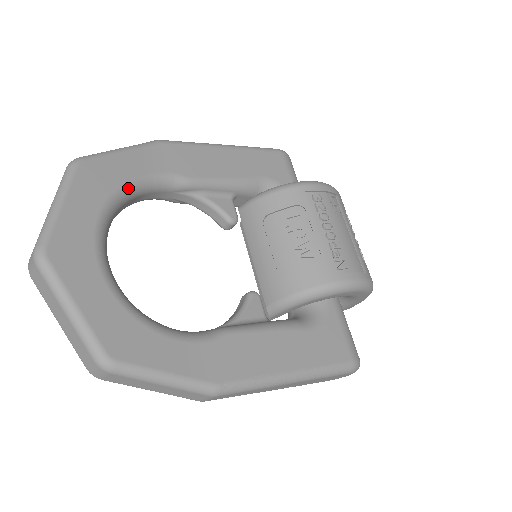
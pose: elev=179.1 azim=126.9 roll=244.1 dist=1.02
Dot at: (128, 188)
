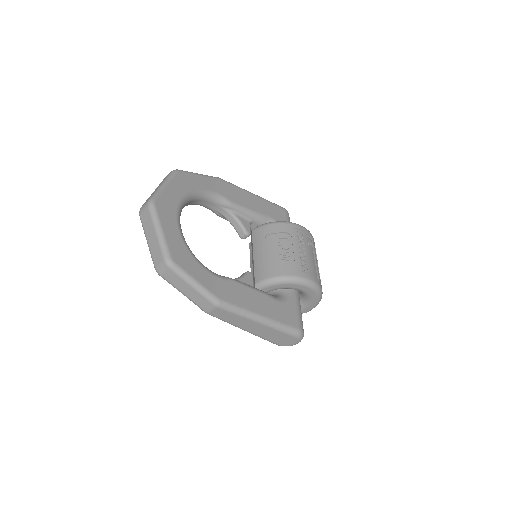
Dot at: (198, 192)
